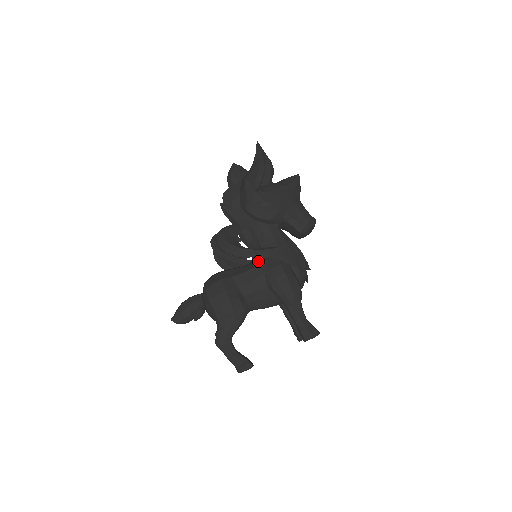
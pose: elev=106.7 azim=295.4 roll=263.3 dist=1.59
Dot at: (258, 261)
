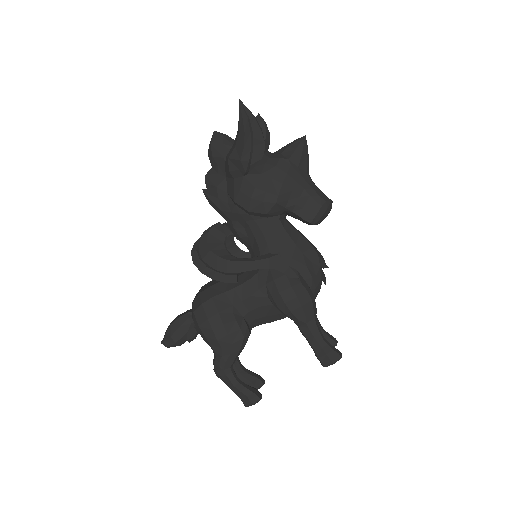
Dot at: occluded
